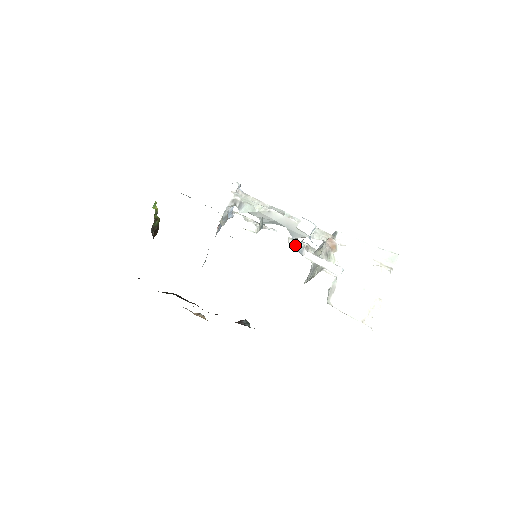
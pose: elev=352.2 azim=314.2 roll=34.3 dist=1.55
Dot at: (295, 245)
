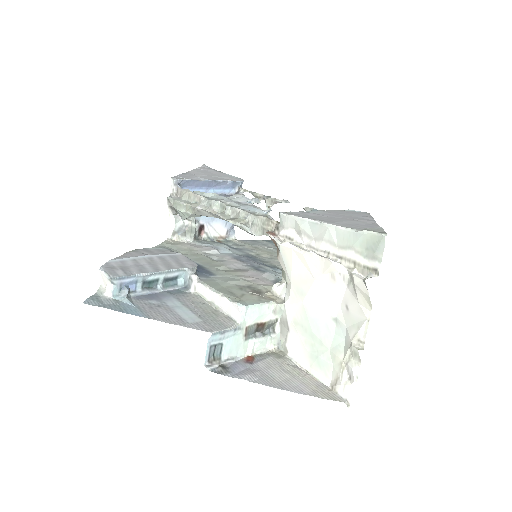
Dot at: occluded
